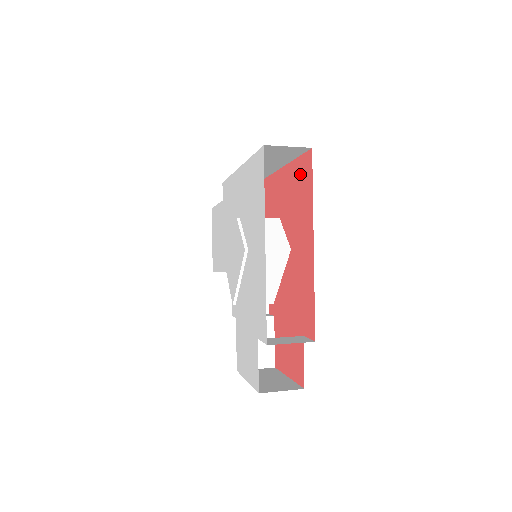
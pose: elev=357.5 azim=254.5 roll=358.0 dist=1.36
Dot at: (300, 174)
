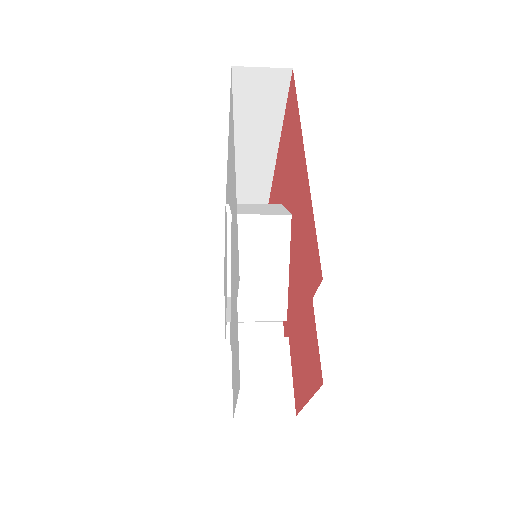
Dot at: (288, 117)
